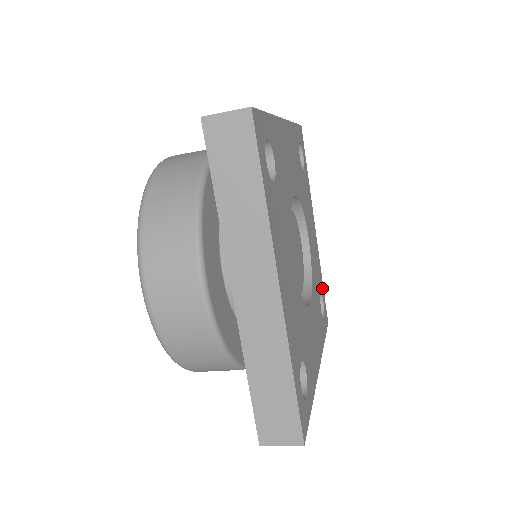
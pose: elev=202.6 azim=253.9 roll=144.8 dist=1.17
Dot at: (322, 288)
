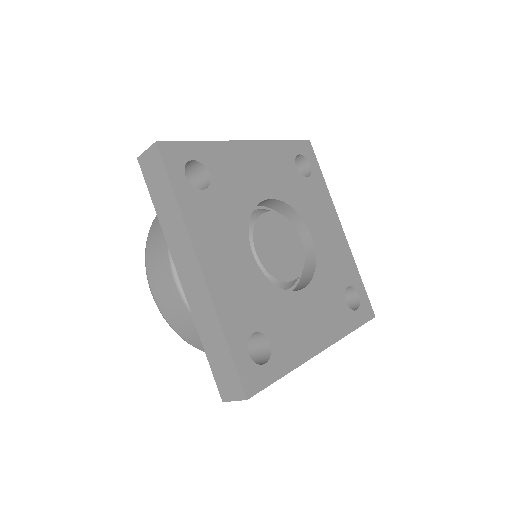
Dot at: (357, 282)
